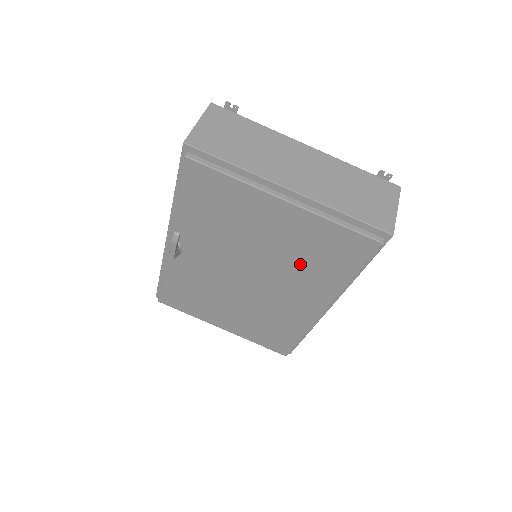
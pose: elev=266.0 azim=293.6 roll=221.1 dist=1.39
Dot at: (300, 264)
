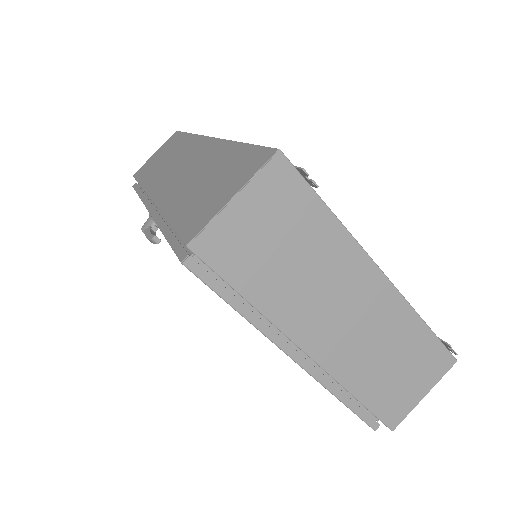
Dot at: occluded
